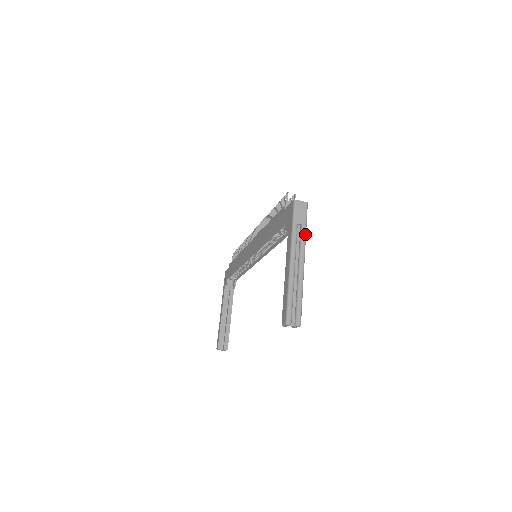
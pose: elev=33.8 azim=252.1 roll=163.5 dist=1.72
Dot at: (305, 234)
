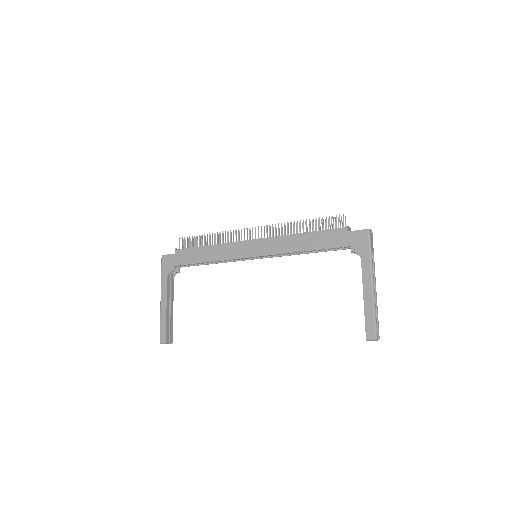
Dot at: occluded
